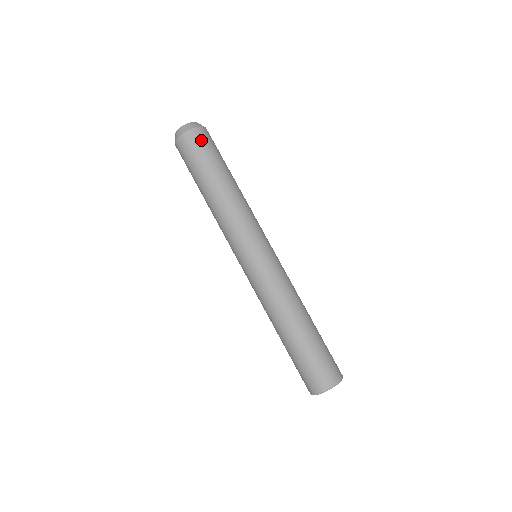
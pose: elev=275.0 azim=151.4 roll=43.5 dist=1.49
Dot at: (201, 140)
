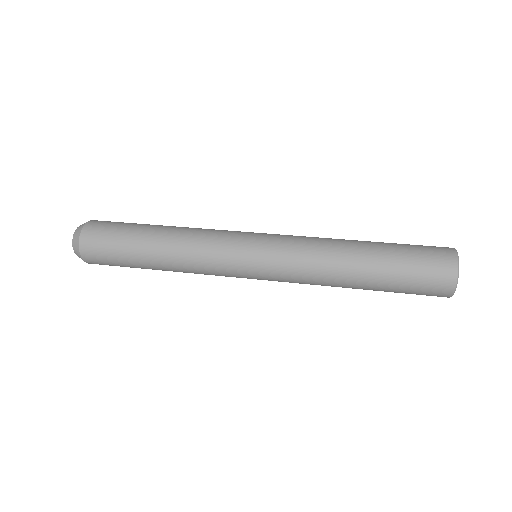
Dot at: (99, 228)
